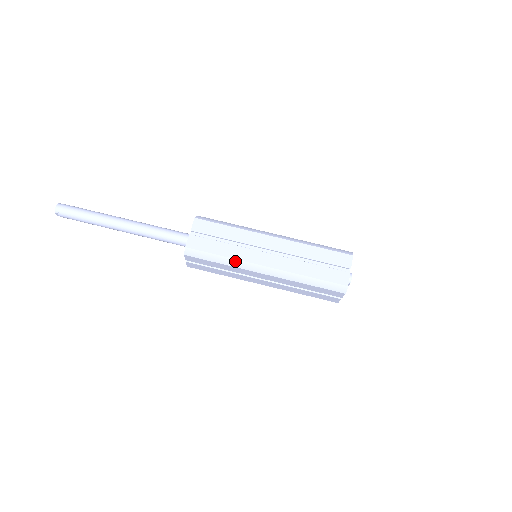
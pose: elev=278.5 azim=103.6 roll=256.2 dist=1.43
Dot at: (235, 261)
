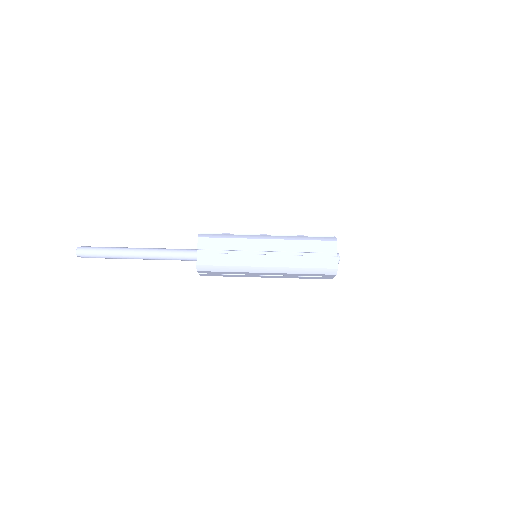
Dot at: (240, 268)
